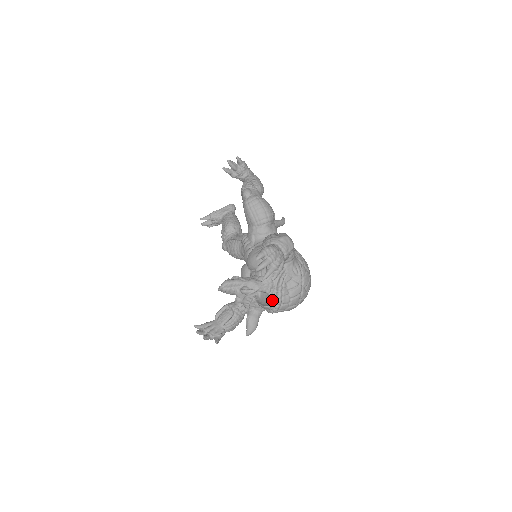
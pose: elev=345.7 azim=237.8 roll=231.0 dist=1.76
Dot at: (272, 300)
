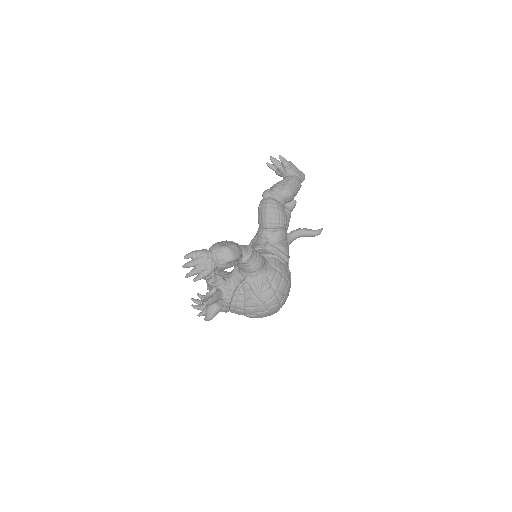
Dot at: (228, 300)
